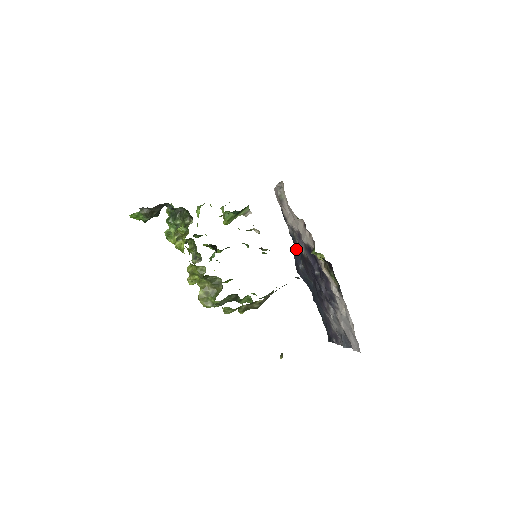
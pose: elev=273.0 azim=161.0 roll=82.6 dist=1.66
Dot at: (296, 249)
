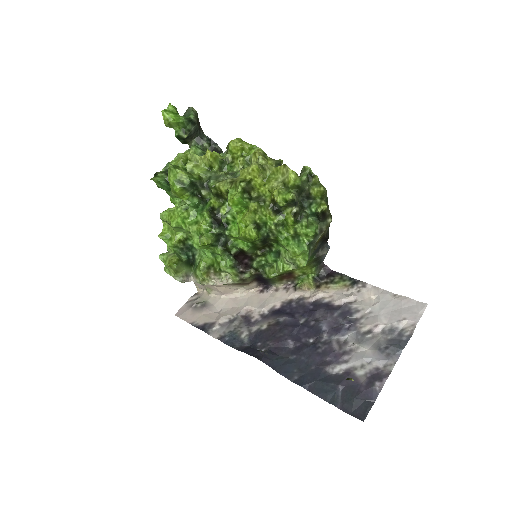
Dot at: (239, 347)
